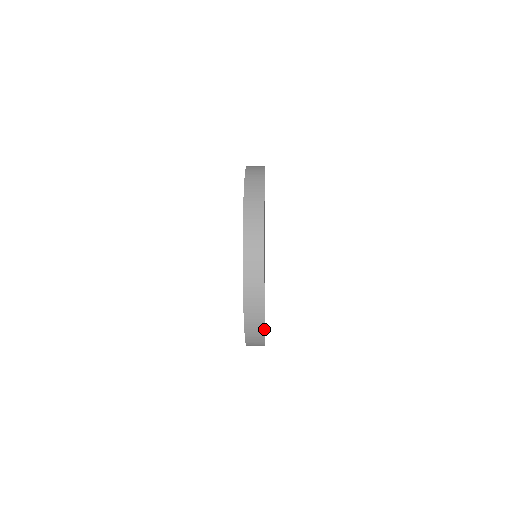
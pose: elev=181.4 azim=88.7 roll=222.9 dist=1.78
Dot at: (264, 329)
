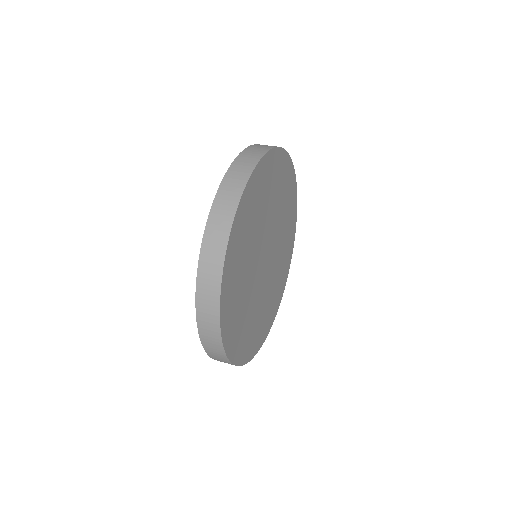
Dot at: (229, 361)
